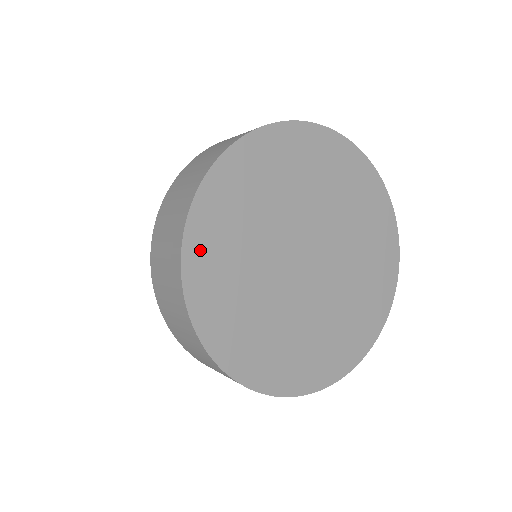
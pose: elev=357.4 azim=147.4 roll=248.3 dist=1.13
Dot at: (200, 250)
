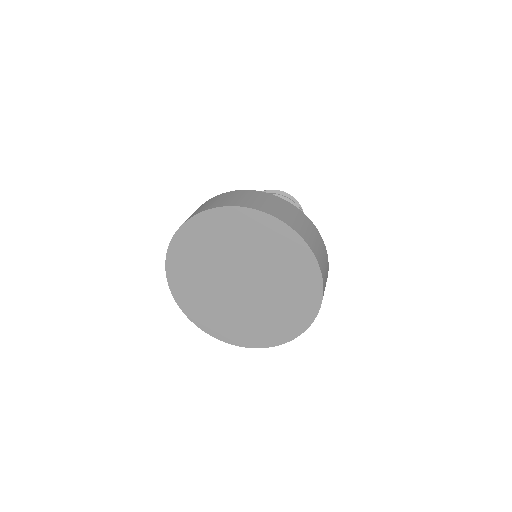
Dot at: (176, 255)
